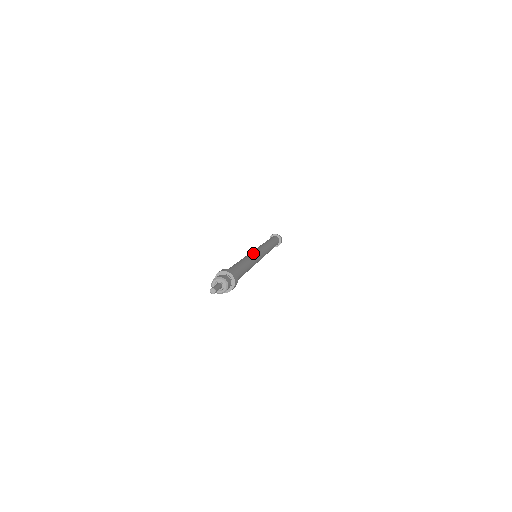
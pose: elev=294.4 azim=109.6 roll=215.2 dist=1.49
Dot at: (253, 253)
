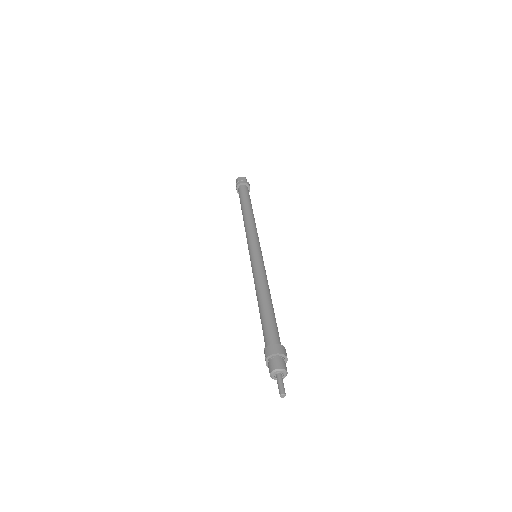
Dot at: (258, 265)
